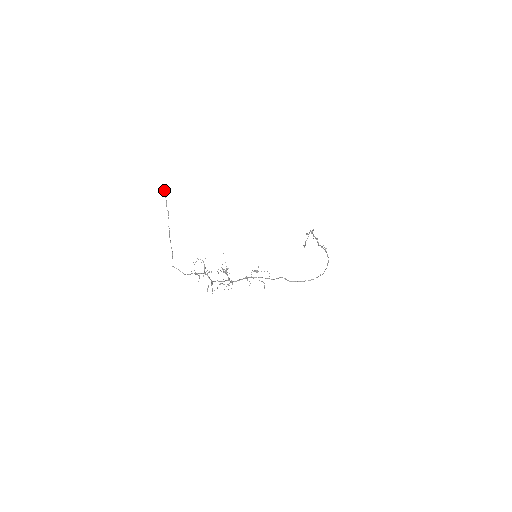
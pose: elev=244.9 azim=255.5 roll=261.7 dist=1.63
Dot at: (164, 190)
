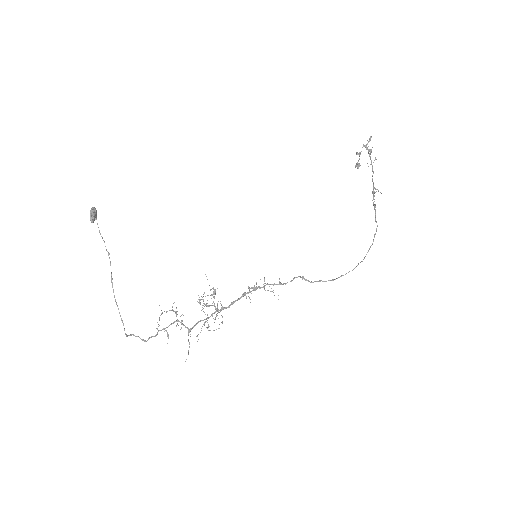
Dot at: (92, 220)
